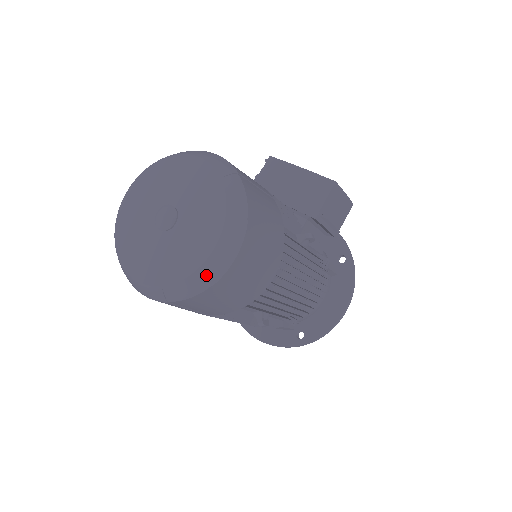
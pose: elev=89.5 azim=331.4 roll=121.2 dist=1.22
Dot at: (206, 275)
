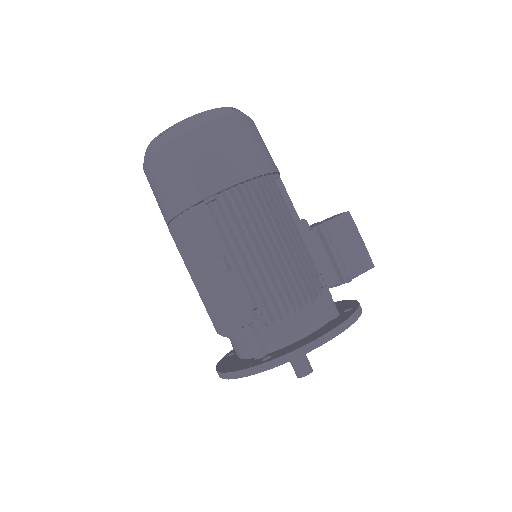
Dot at: (190, 122)
